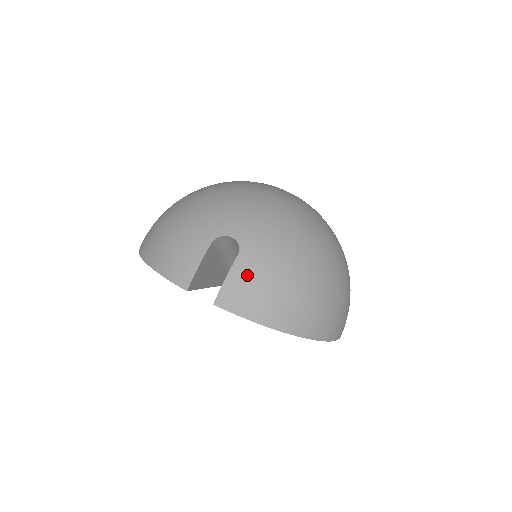
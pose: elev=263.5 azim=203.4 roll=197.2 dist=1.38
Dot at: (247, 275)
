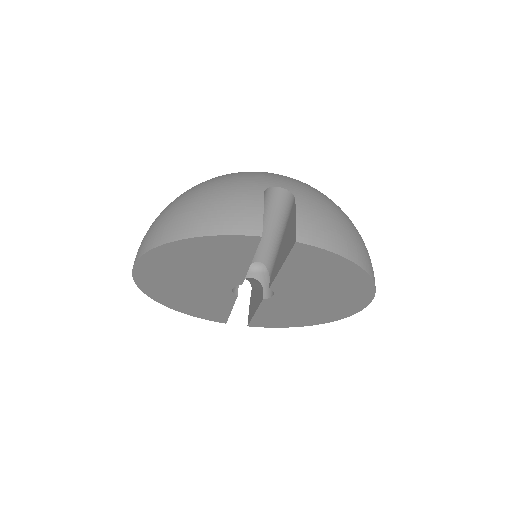
Dot at: (313, 212)
